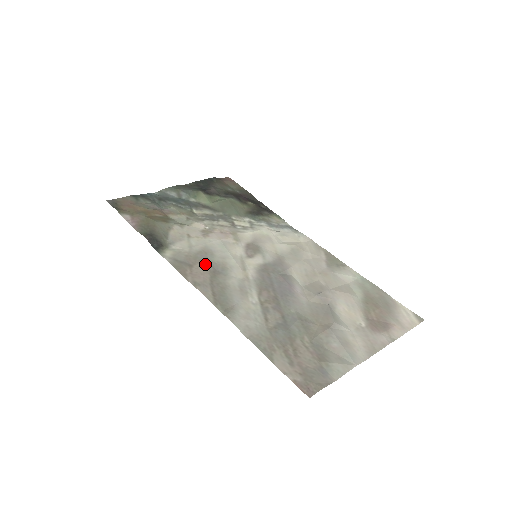
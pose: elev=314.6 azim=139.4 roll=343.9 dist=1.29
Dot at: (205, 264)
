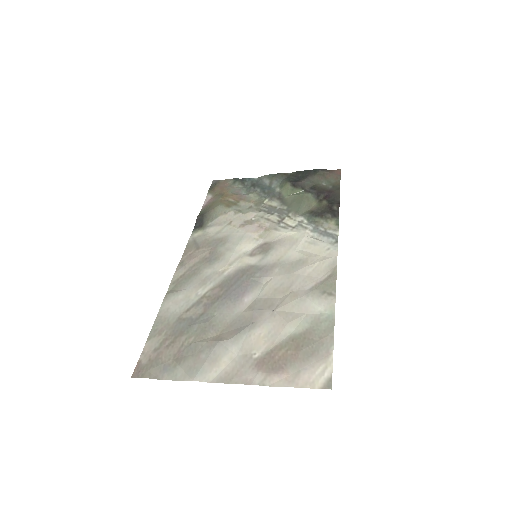
Dot at: (208, 250)
